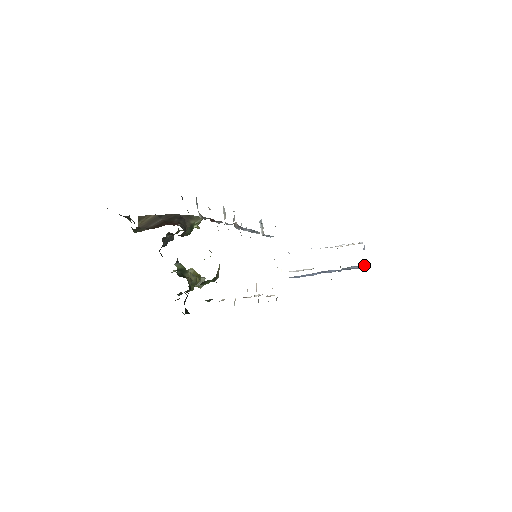
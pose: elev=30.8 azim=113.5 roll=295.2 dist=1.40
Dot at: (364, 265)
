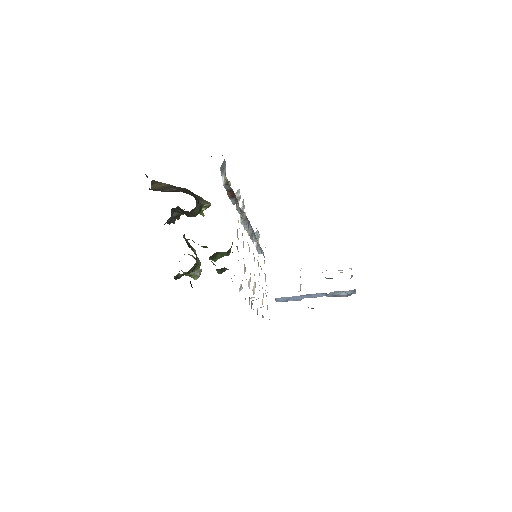
Dot at: (352, 291)
